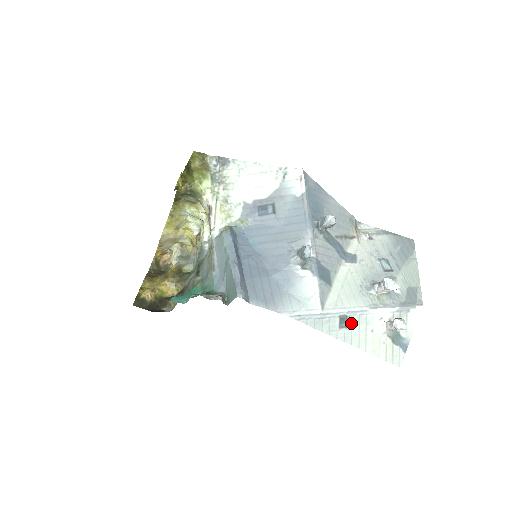
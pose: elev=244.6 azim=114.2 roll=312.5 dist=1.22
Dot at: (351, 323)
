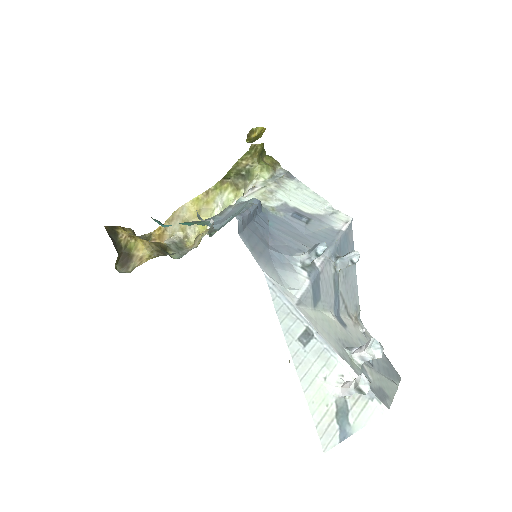
Dot at: (312, 347)
